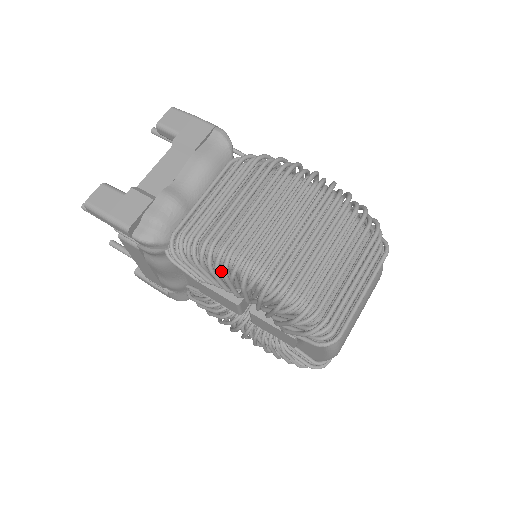
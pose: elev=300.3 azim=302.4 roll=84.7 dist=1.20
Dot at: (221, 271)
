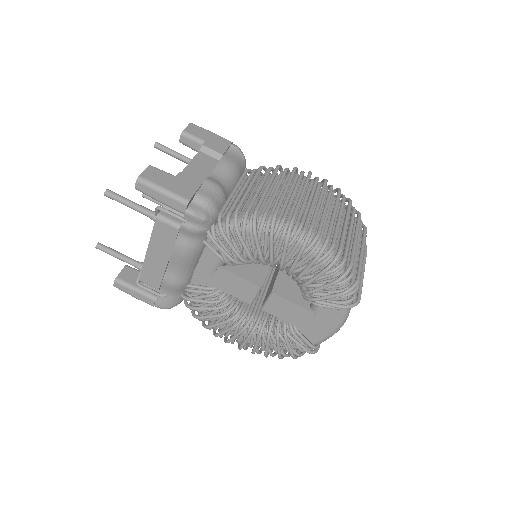
Dot at: (275, 241)
